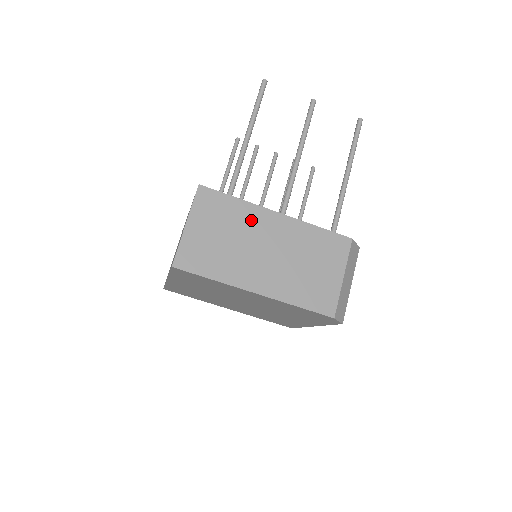
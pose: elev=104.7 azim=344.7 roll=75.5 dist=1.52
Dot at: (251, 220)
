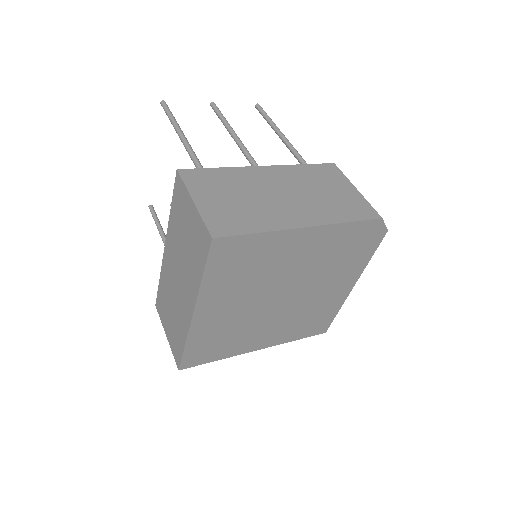
Dot at: (247, 178)
